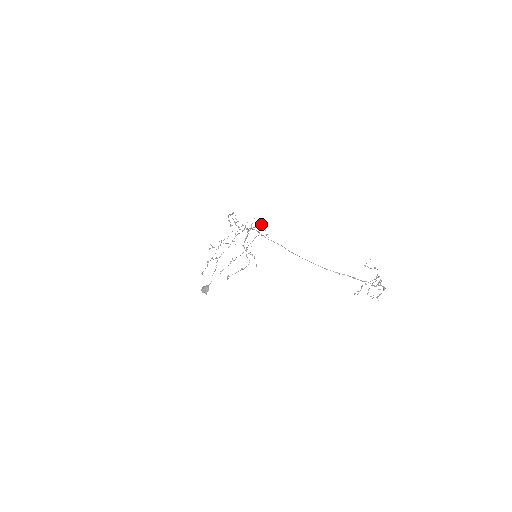
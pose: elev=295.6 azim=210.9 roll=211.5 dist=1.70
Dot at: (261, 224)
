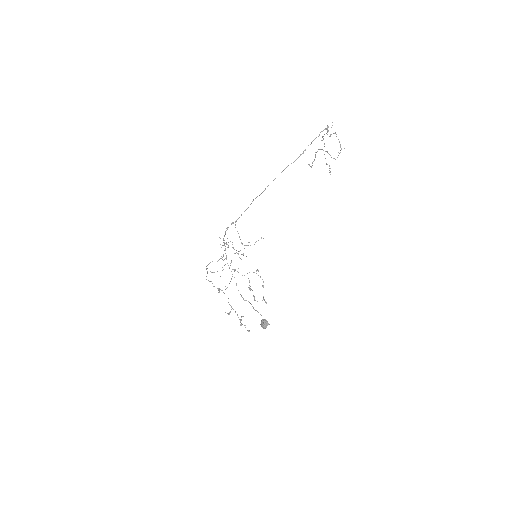
Dot at: occluded
